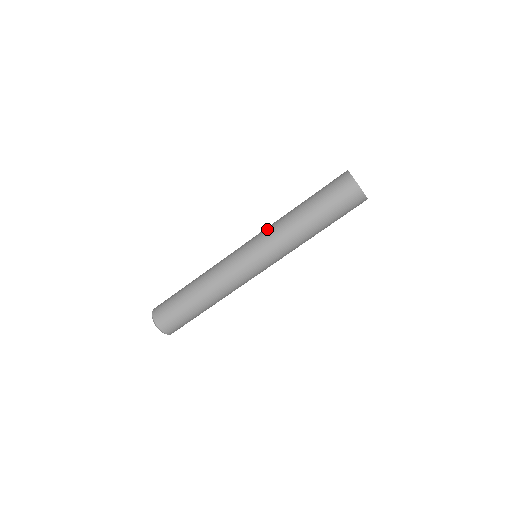
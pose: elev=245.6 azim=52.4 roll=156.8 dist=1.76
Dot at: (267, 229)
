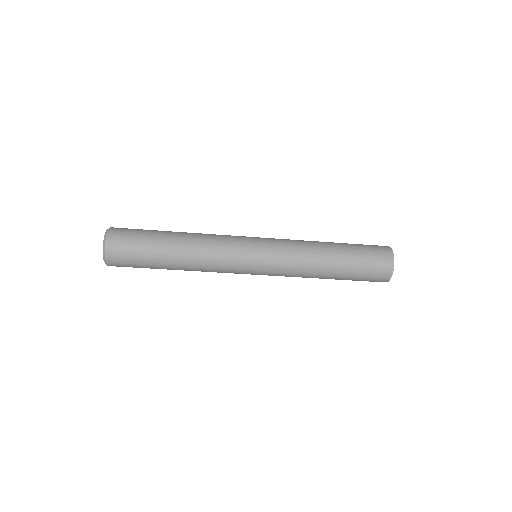
Dot at: (288, 269)
